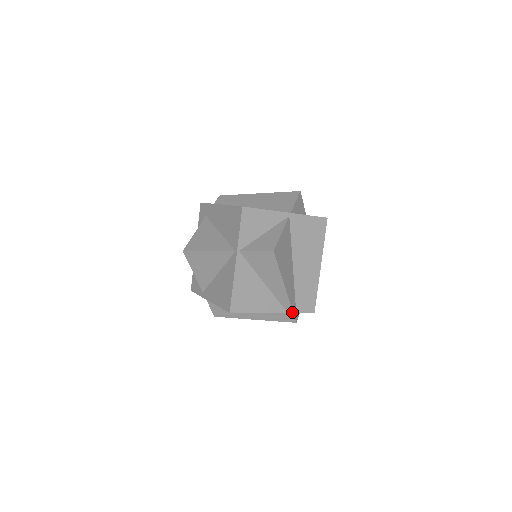
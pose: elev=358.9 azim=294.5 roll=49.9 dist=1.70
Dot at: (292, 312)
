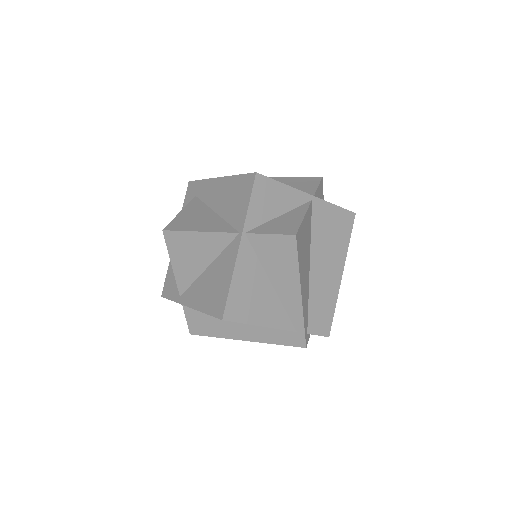
Dot at: (303, 331)
